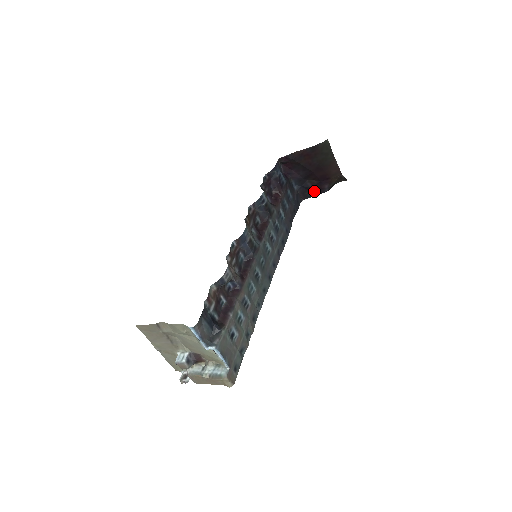
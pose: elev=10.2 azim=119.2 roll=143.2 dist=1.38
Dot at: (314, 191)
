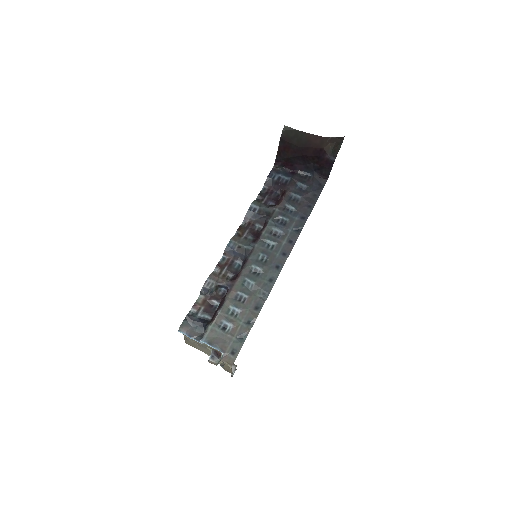
Dot at: (326, 167)
